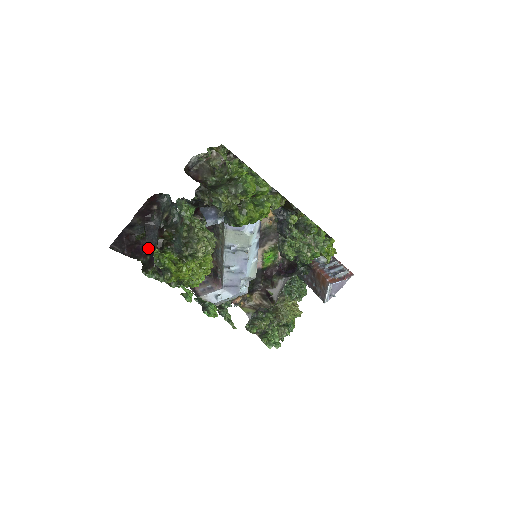
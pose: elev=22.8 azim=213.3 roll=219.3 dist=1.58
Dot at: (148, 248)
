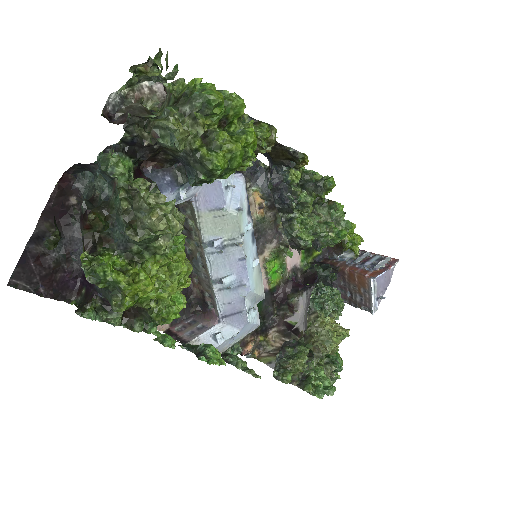
Dot at: (80, 277)
